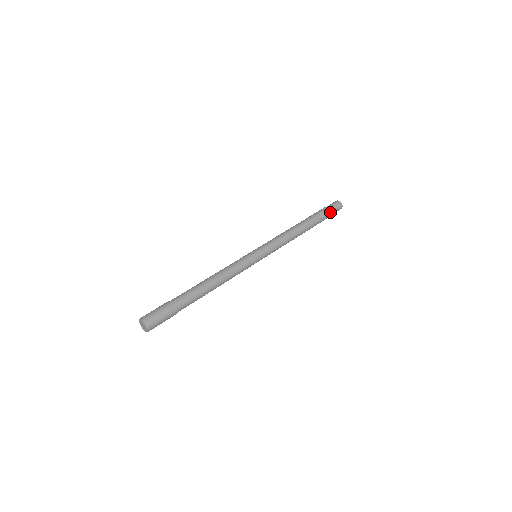
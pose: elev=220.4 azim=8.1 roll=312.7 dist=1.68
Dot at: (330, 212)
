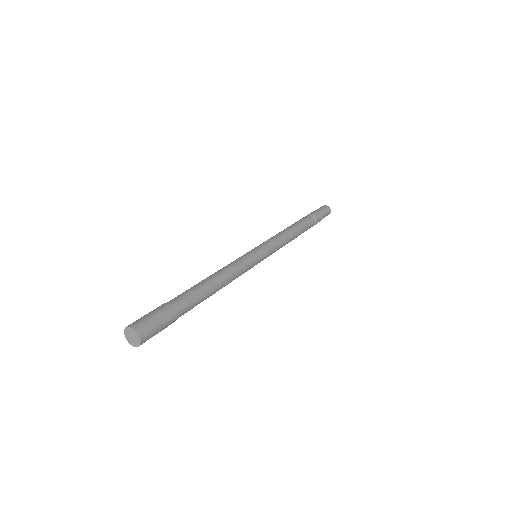
Dot at: (317, 211)
